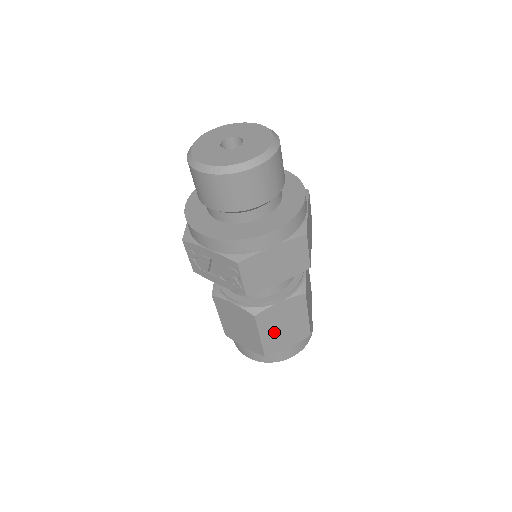
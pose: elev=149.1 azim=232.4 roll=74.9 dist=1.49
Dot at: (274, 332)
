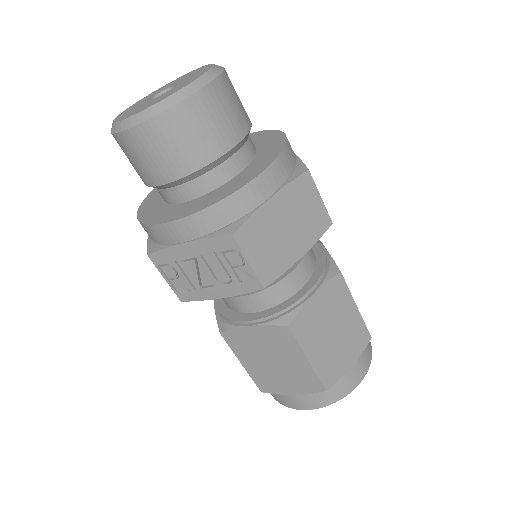
Dot at: (324, 346)
